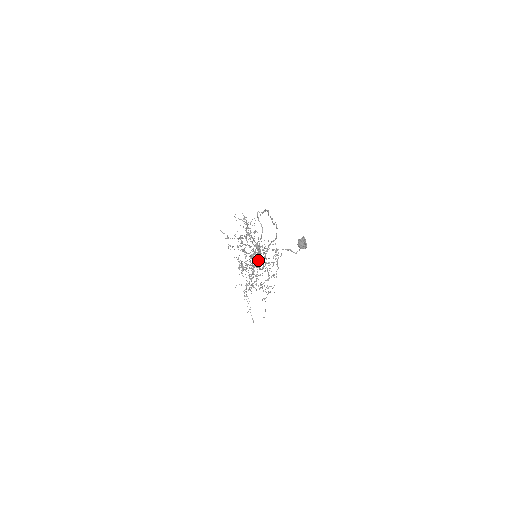
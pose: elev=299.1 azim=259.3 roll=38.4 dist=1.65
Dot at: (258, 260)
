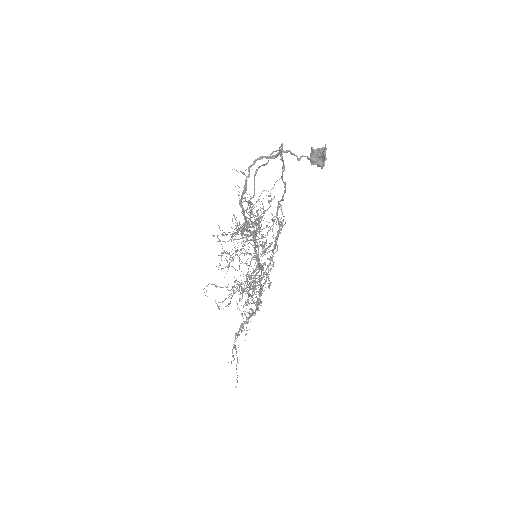
Dot at: occluded
